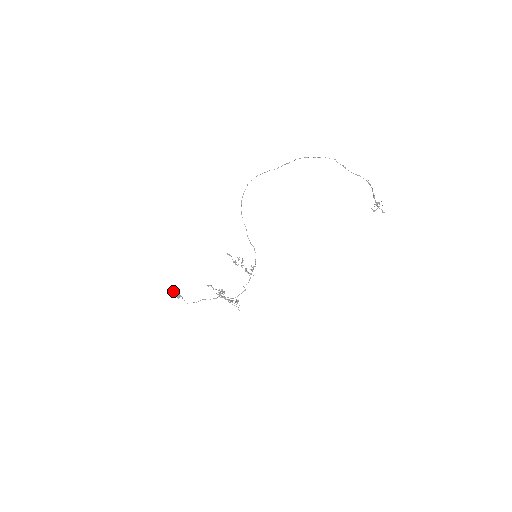
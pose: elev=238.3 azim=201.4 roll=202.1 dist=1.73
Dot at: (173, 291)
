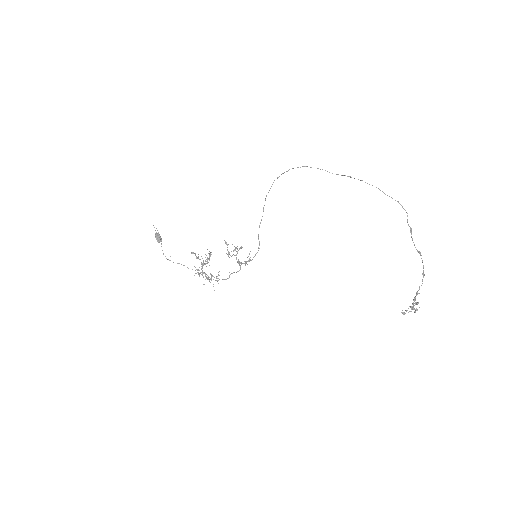
Dot at: occluded
